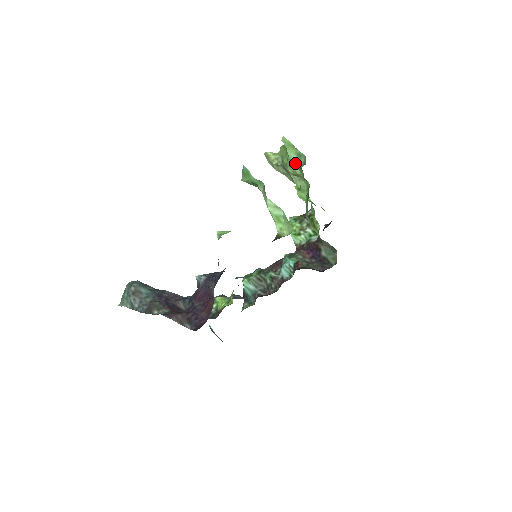
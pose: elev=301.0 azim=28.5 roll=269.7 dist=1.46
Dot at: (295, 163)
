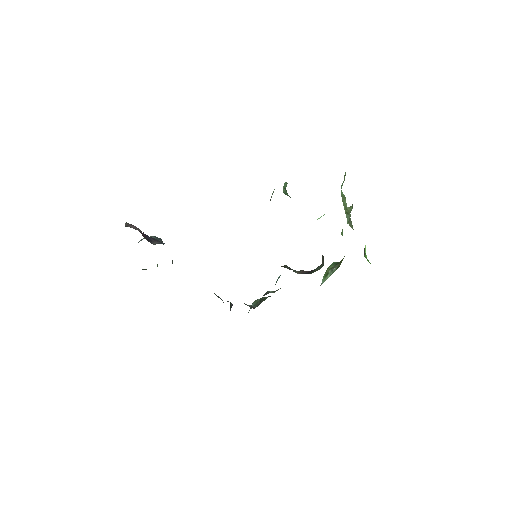
Dot at: (341, 190)
